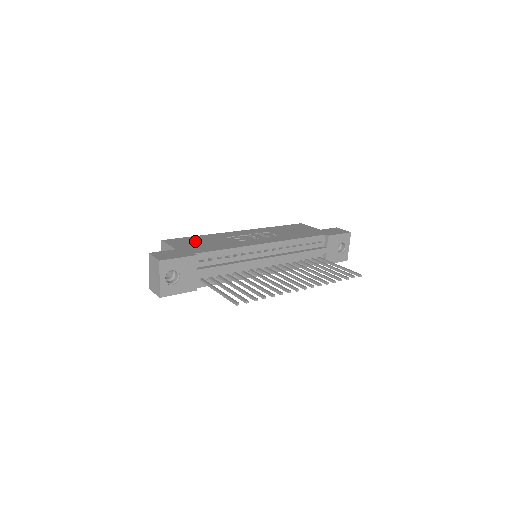
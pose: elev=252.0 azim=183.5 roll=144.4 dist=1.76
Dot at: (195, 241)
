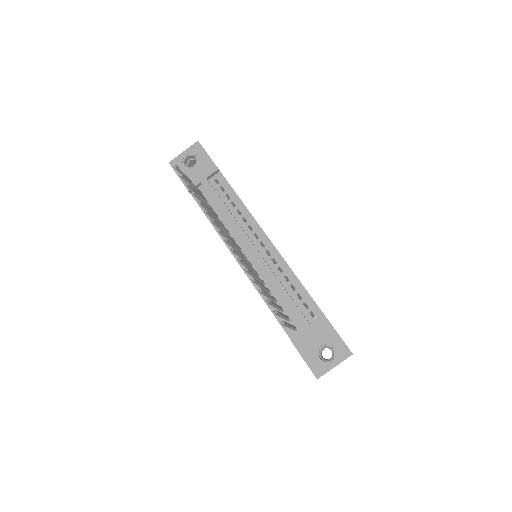
Dot at: occluded
